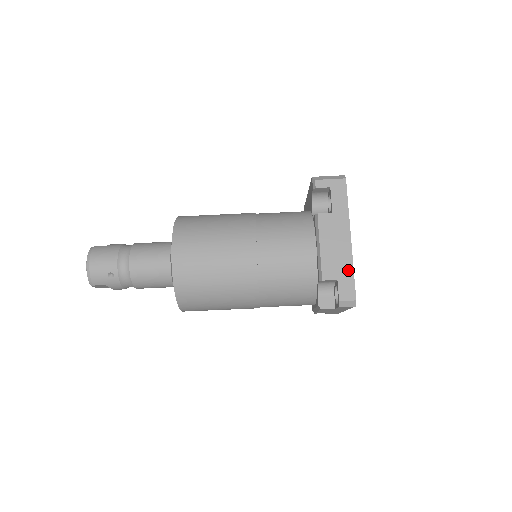
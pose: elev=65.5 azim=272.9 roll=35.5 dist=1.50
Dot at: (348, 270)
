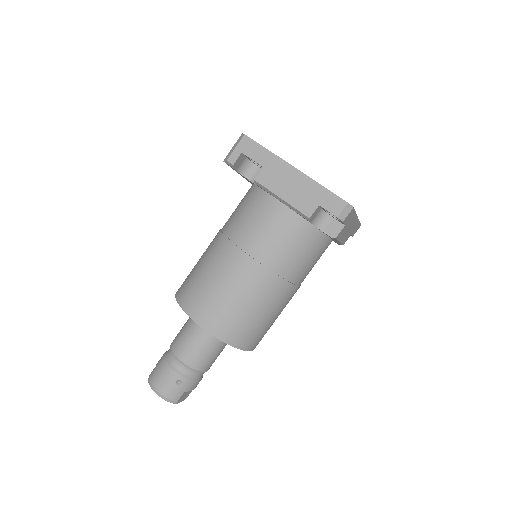
Dot at: (318, 190)
